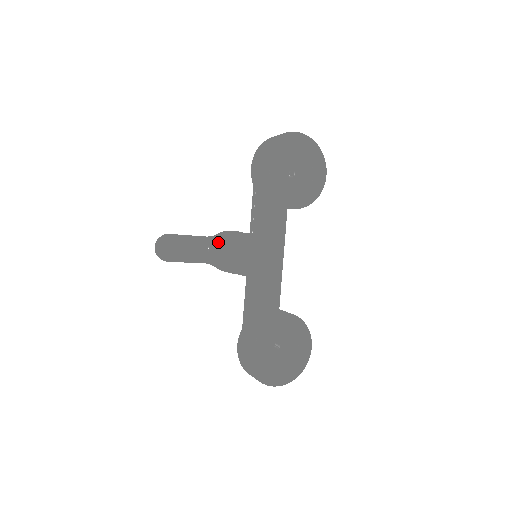
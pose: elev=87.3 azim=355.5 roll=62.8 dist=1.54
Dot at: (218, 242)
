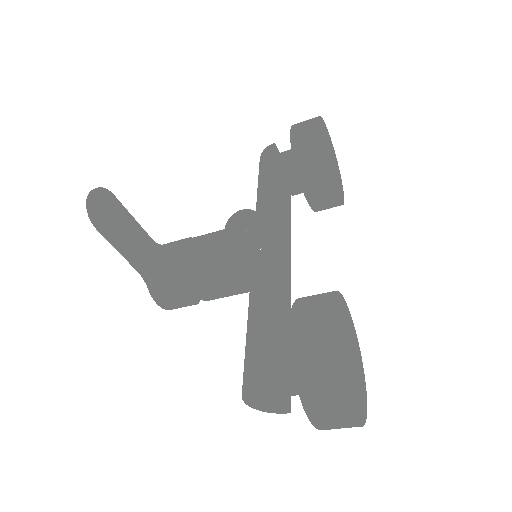
Dot at: (178, 241)
